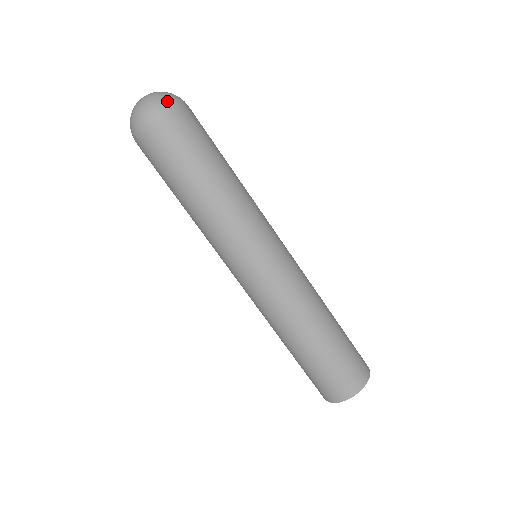
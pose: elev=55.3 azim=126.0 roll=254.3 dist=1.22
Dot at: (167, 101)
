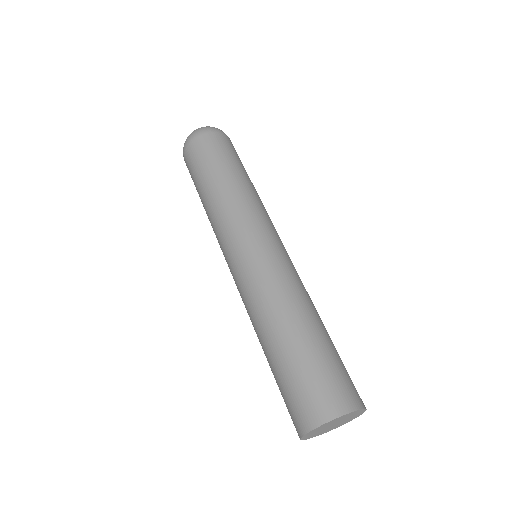
Dot at: (193, 133)
